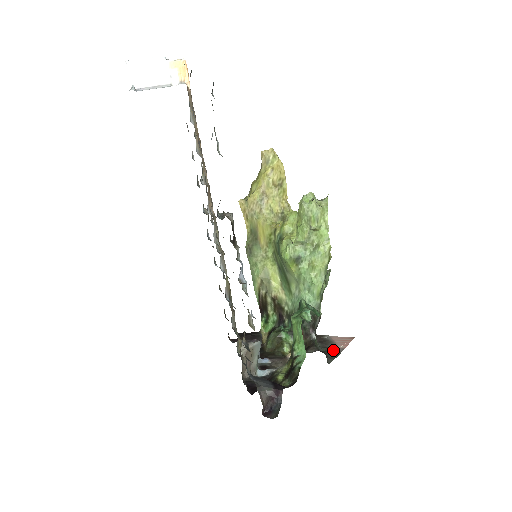
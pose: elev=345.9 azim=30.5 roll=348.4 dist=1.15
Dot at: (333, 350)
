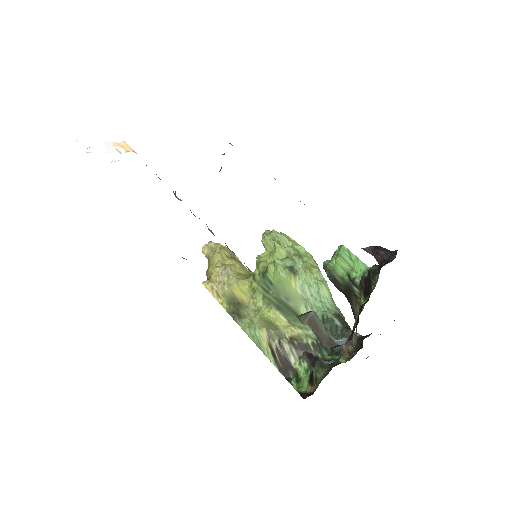
Dot at: occluded
